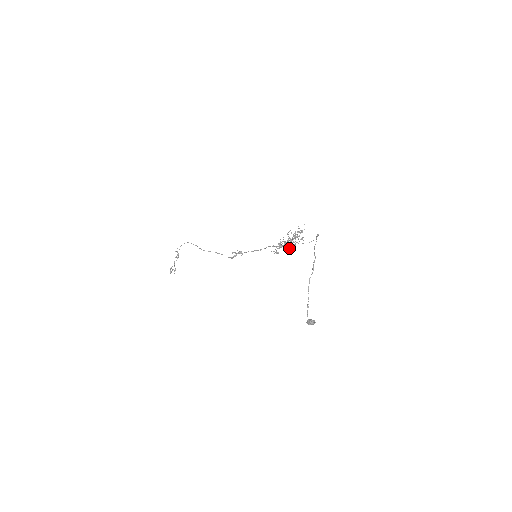
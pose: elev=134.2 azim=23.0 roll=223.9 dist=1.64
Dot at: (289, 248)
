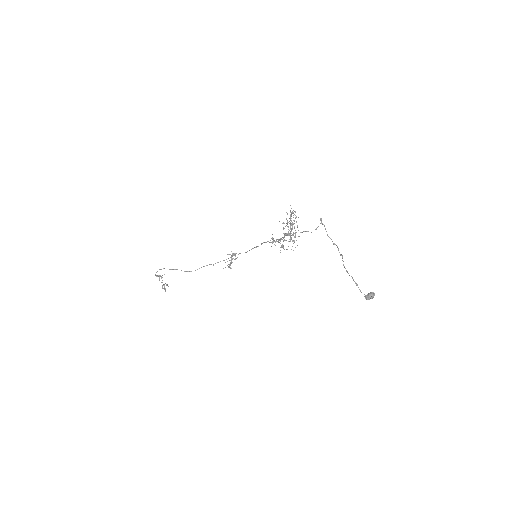
Dot at: (294, 242)
